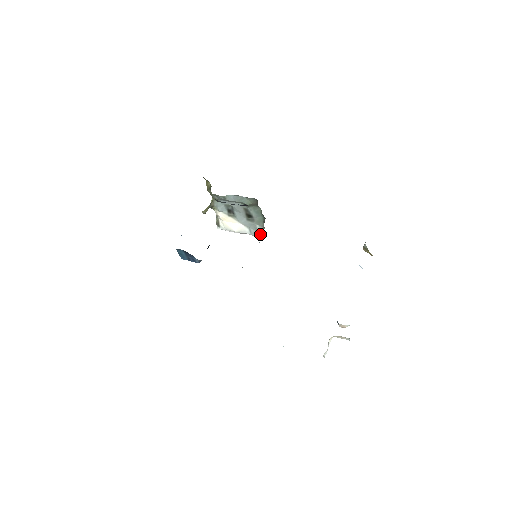
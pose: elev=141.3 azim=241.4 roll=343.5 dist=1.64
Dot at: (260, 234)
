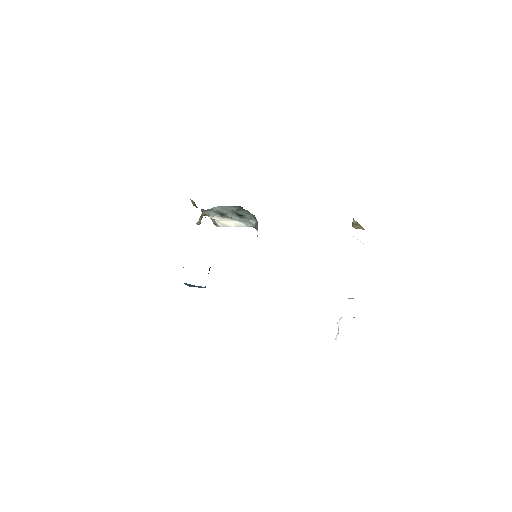
Dot at: (256, 227)
